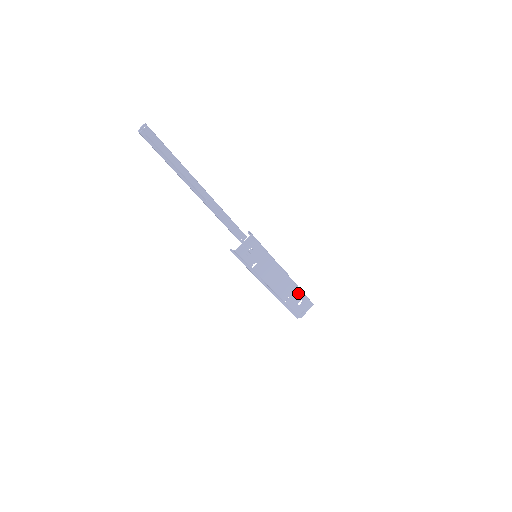
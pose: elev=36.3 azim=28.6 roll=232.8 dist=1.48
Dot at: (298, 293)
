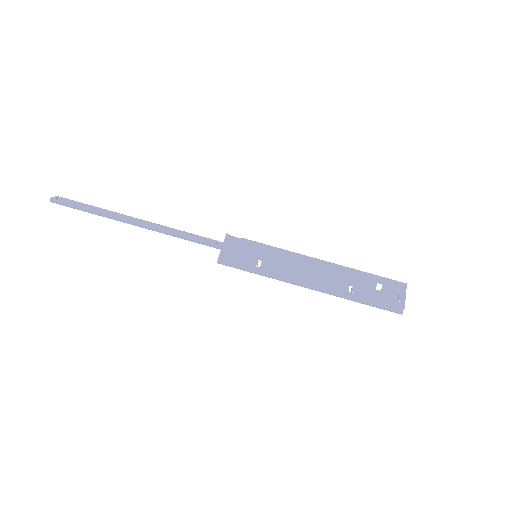
Dot at: (362, 276)
